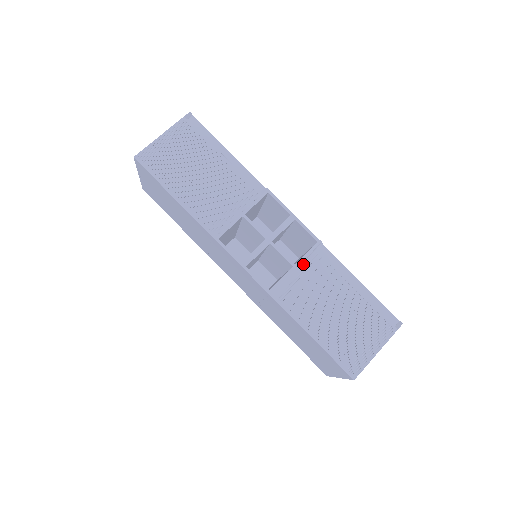
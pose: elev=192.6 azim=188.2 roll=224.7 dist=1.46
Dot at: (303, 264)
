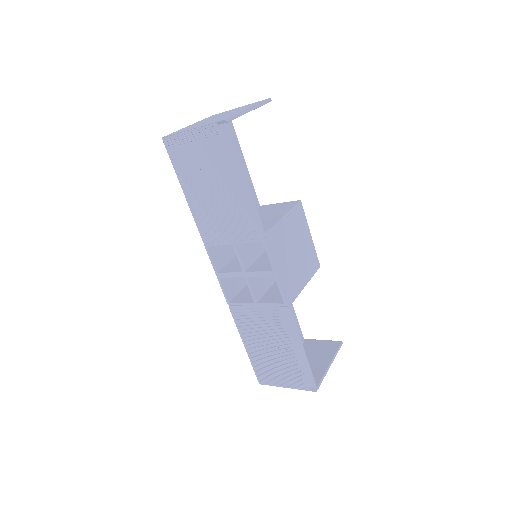
Dot at: (263, 307)
